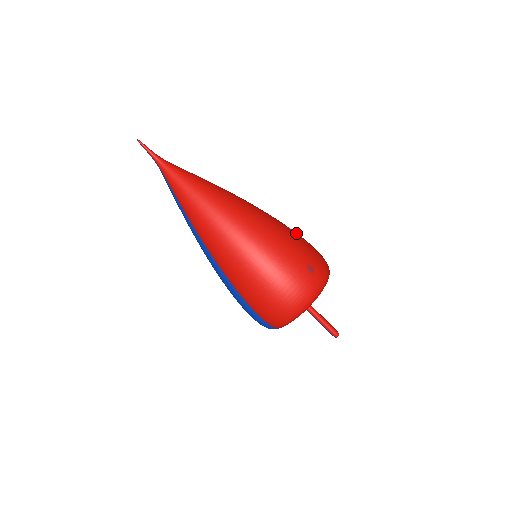
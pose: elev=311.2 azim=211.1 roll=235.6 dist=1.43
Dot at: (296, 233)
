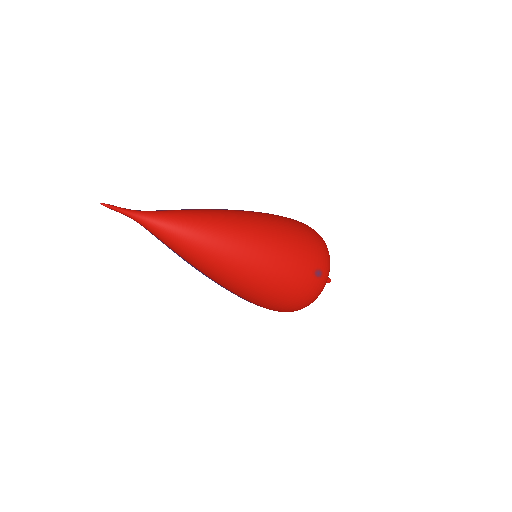
Dot at: (297, 232)
